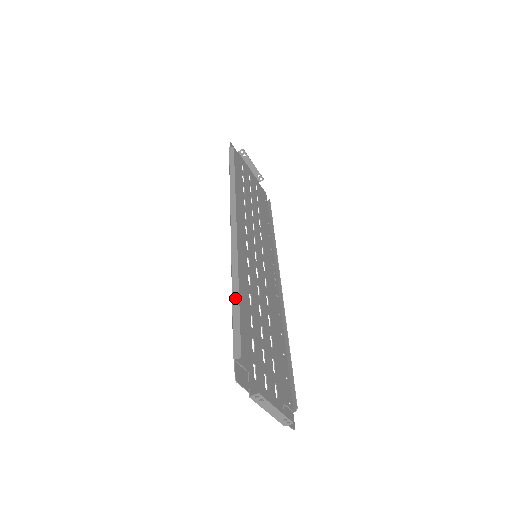
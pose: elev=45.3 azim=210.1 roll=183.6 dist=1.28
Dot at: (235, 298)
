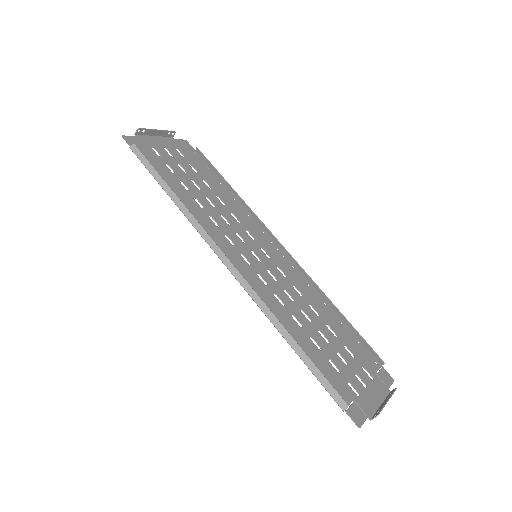
Dot at: (298, 351)
